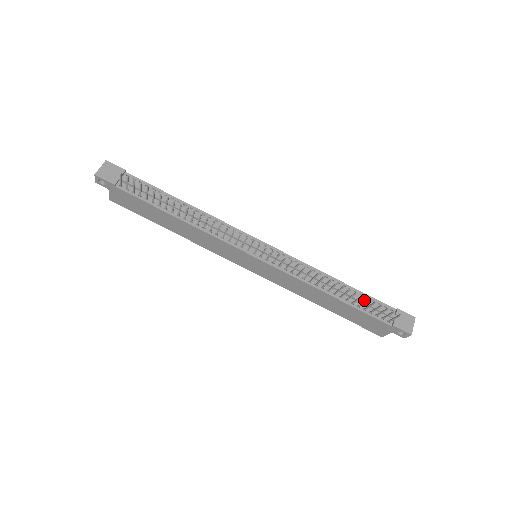
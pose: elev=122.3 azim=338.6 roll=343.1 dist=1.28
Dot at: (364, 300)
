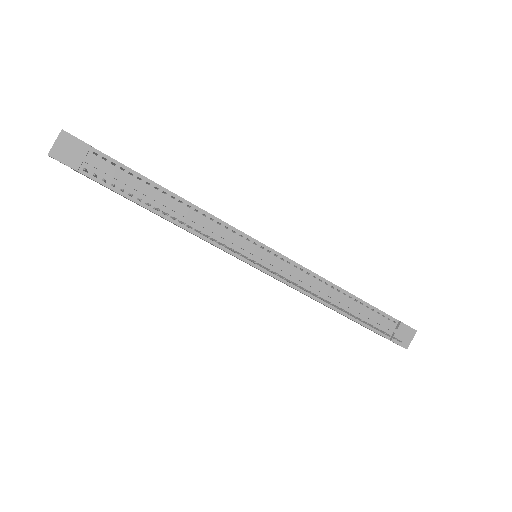
Dot at: (368, 314)
